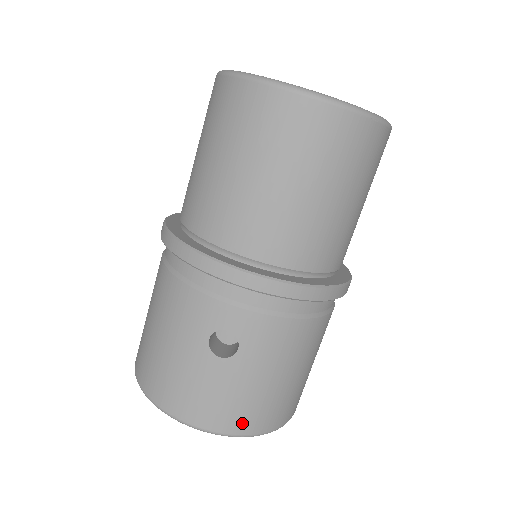
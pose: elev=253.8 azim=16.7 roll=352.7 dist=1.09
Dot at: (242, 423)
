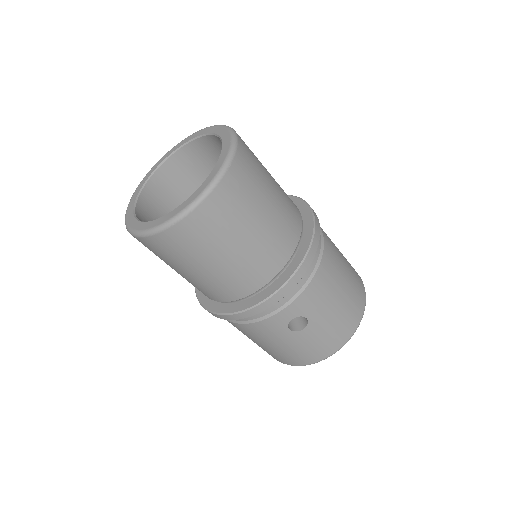
Dot at: (347, 332)
